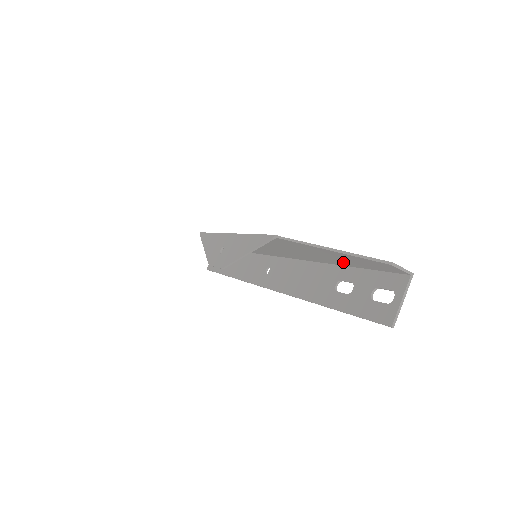
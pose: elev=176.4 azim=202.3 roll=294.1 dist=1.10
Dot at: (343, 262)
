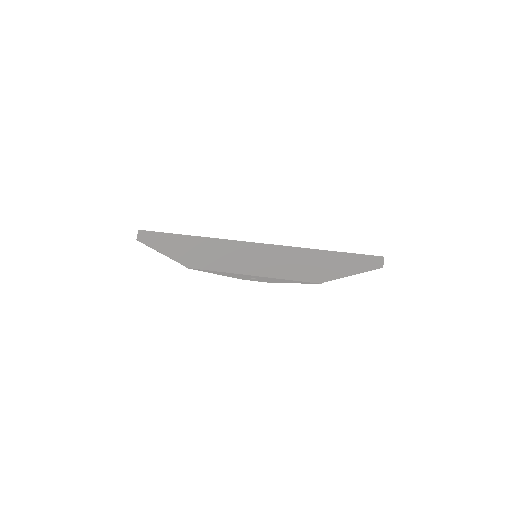
Dot at: (344, 259)
